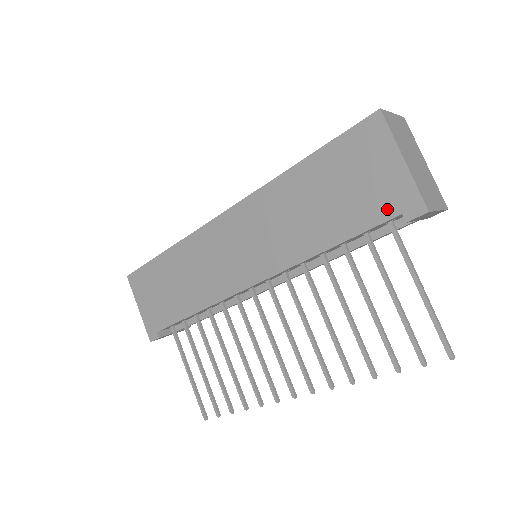
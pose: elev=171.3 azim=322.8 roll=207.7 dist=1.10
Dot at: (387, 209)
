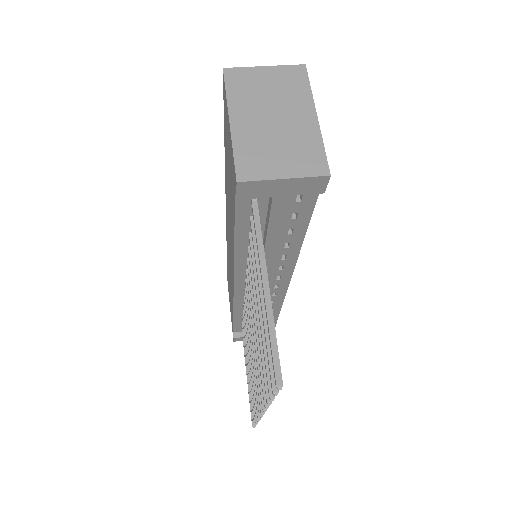
Dot at: (233, 186)
